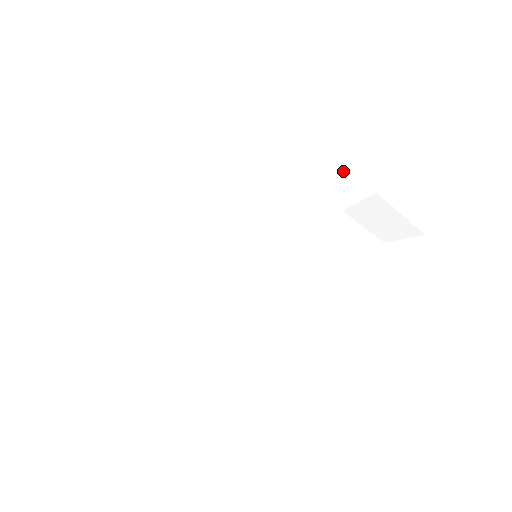
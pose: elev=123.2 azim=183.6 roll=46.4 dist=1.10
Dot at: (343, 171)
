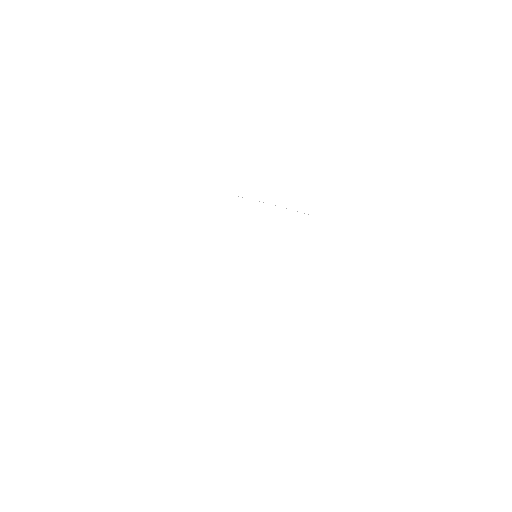
Dot at: (261, 150)
